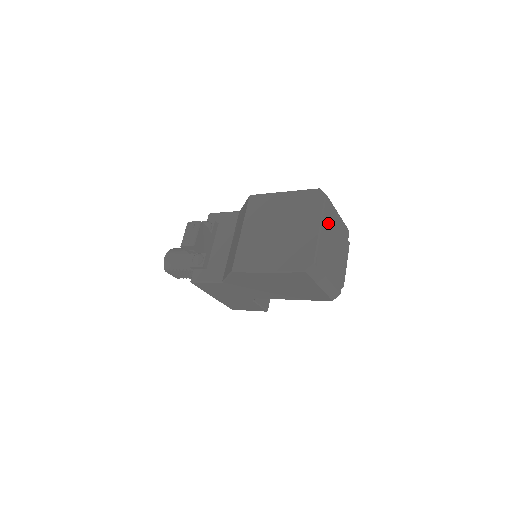
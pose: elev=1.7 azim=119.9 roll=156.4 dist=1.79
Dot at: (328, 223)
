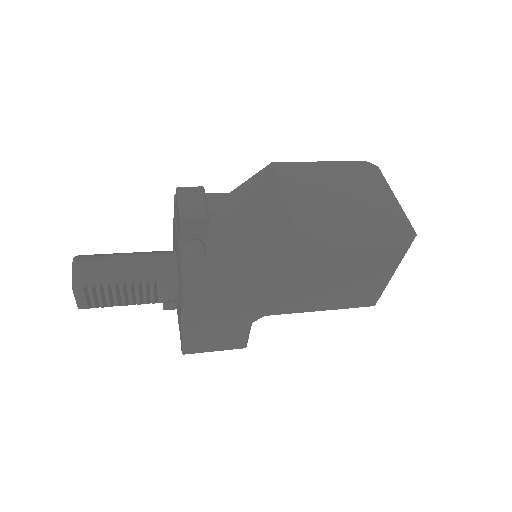
Dot at: occluded
